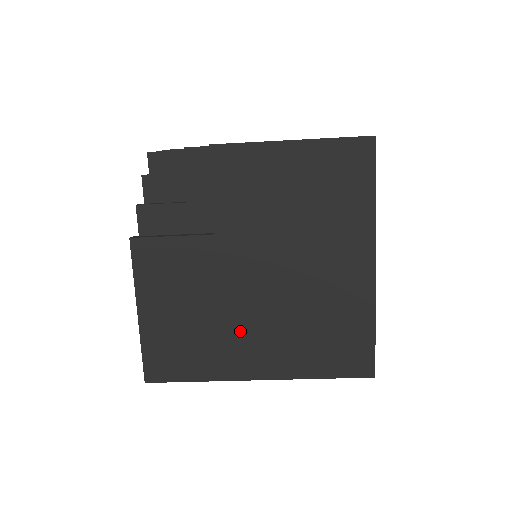
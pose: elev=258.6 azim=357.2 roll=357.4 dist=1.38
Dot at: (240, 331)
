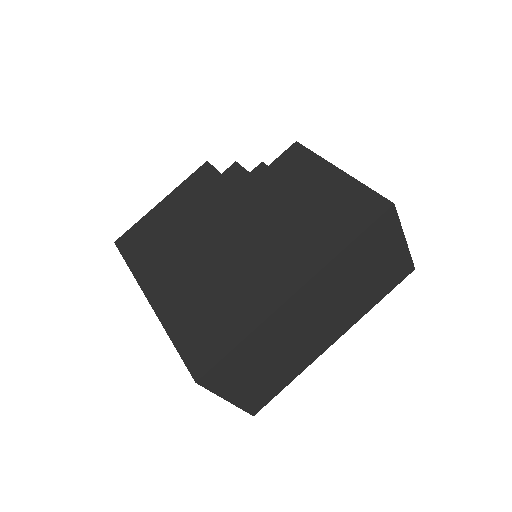
Dot at: (180, 258)
